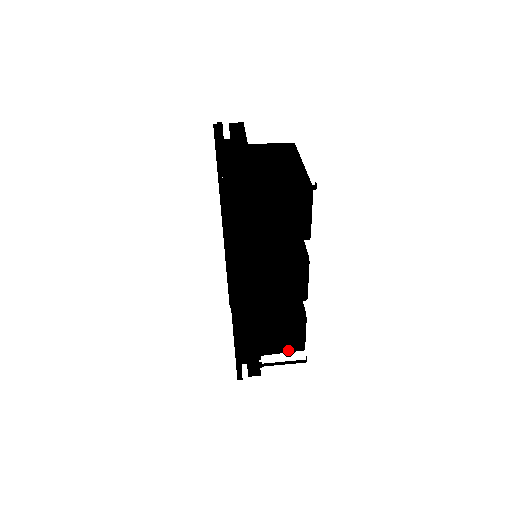
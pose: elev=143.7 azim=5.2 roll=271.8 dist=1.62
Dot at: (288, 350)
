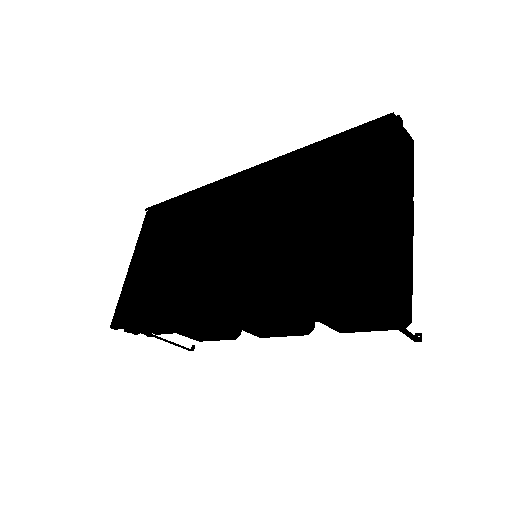
Dot at: (187, 336)
